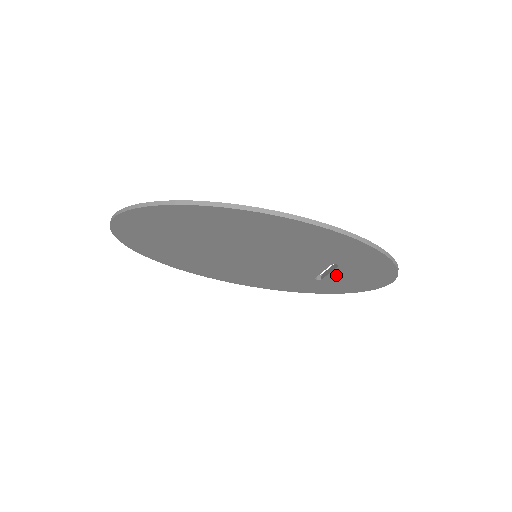
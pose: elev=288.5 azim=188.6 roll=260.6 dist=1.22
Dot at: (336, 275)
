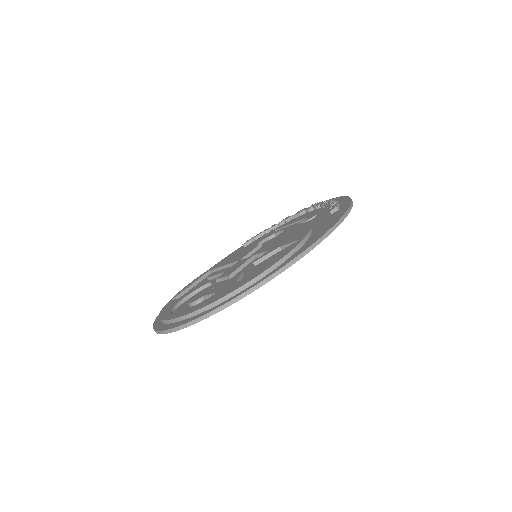
Dot at: occluded
